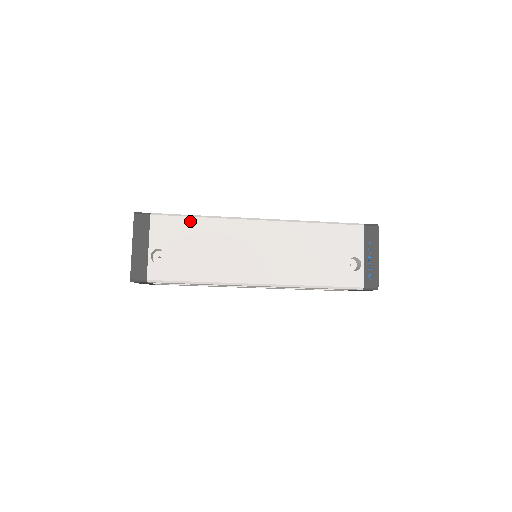
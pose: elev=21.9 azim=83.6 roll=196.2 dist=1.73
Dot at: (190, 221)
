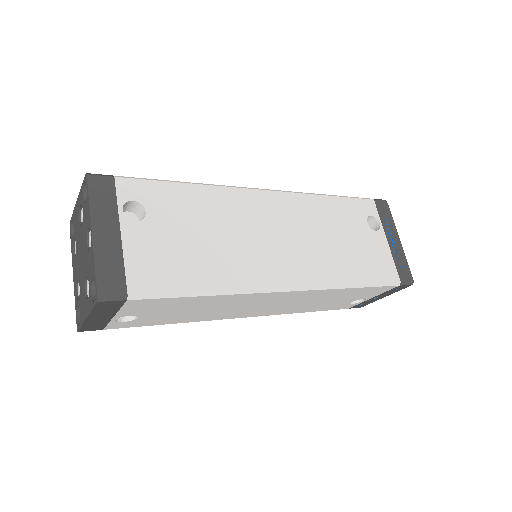
Dot at: (190, 299)
